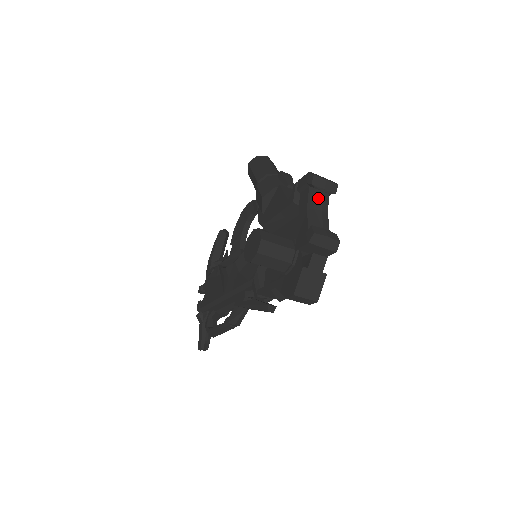
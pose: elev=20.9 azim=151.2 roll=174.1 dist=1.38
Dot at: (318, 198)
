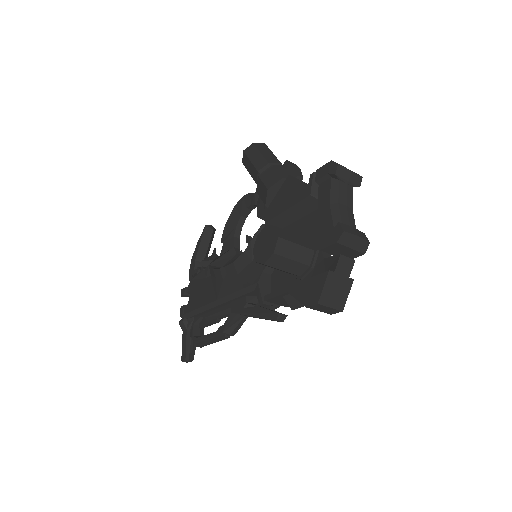
Dot at: (342, 191)
